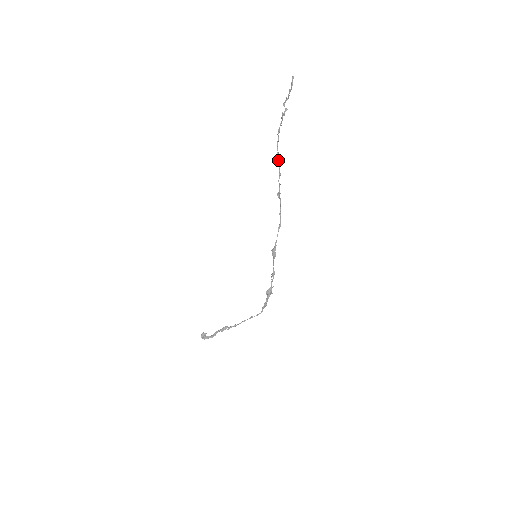
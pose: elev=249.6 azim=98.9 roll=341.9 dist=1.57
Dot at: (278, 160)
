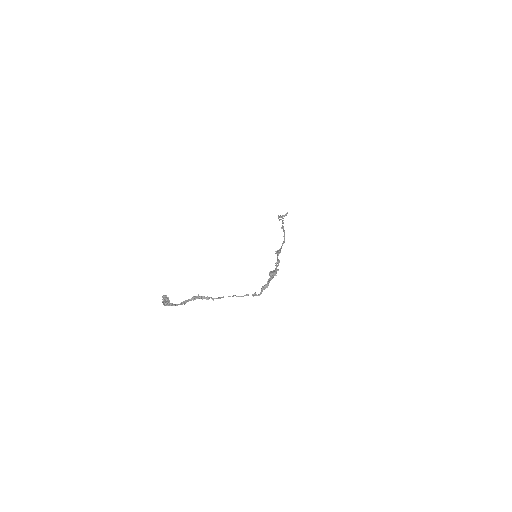
Dot at: occluded
